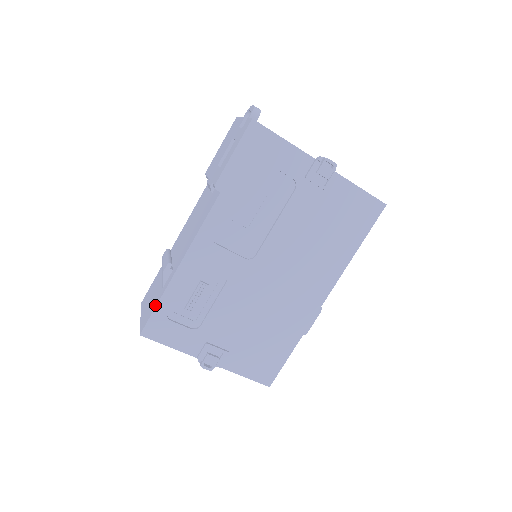
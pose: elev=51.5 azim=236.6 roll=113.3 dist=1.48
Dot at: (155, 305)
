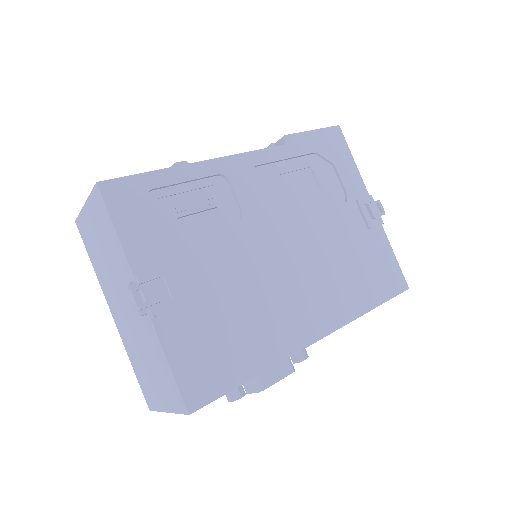
Dot at: (144, 174)
